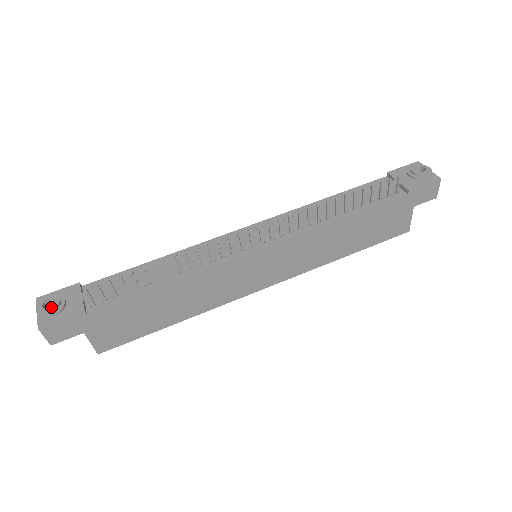
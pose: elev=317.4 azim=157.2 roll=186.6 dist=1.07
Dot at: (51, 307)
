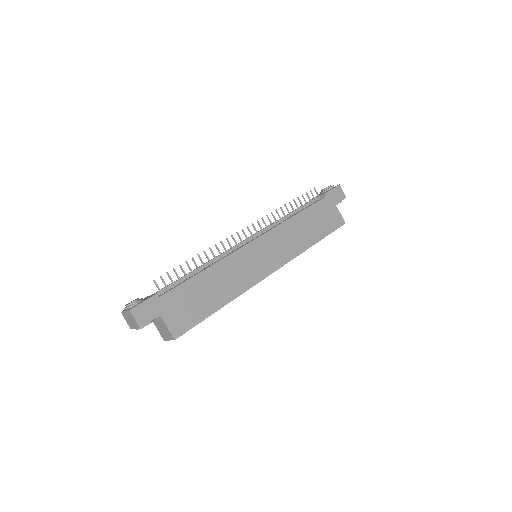
Dot at: occluded
